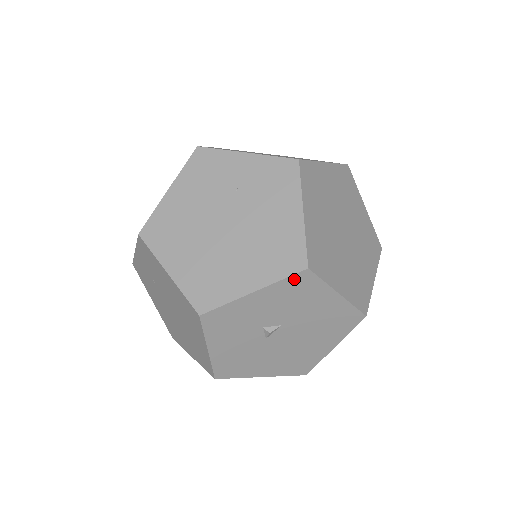
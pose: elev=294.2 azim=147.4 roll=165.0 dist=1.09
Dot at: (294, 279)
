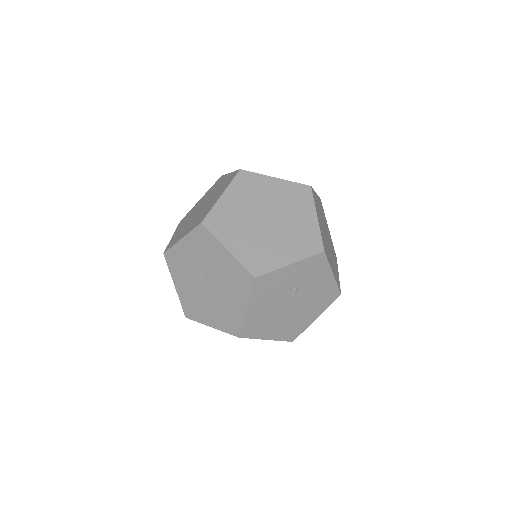
Dot at: (198, 231)
